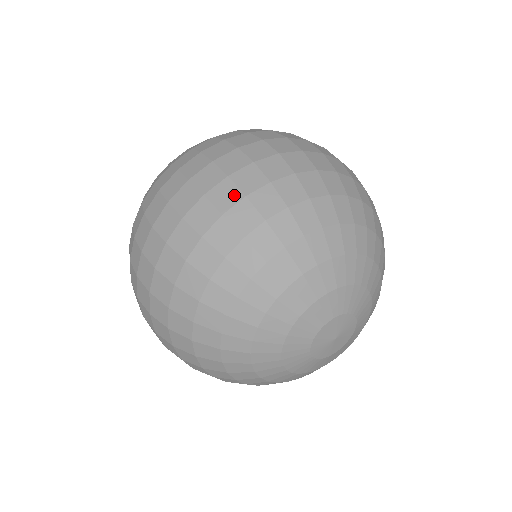
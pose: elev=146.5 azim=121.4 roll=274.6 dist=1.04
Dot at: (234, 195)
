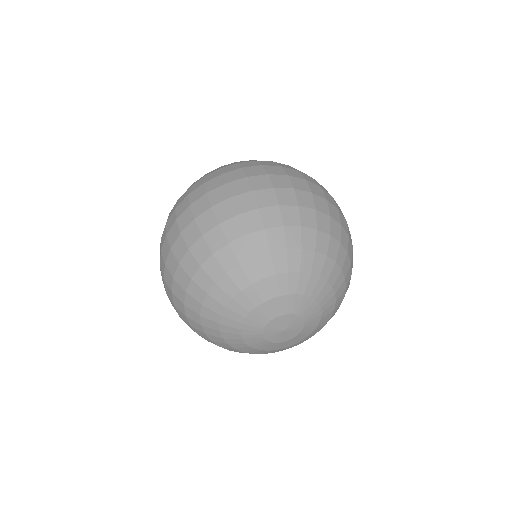
Dot at: (251, 205)
